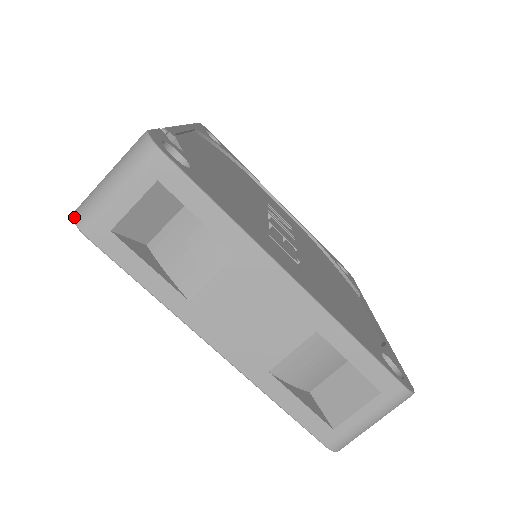
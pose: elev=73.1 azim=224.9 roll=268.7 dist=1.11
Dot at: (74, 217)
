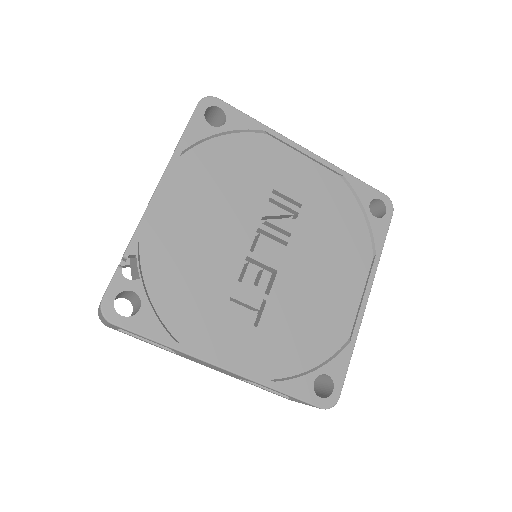
Dot at: (98, 315)
